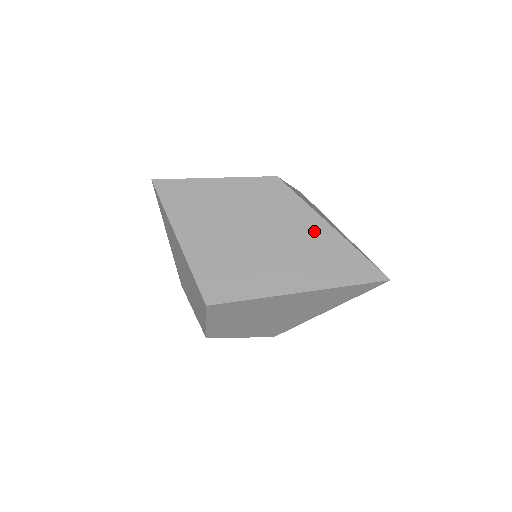
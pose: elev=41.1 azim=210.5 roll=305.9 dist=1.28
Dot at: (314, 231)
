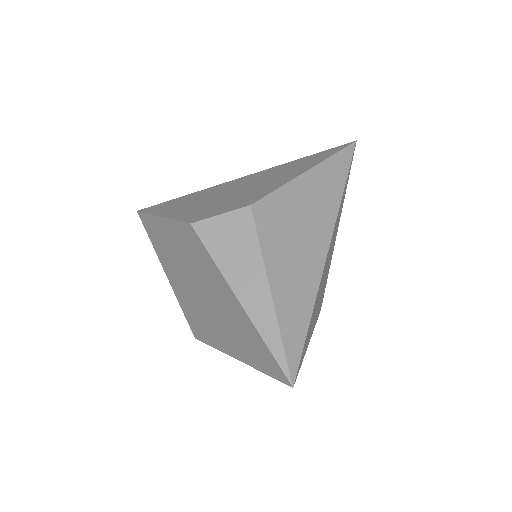
Dot at: (229, 302)
